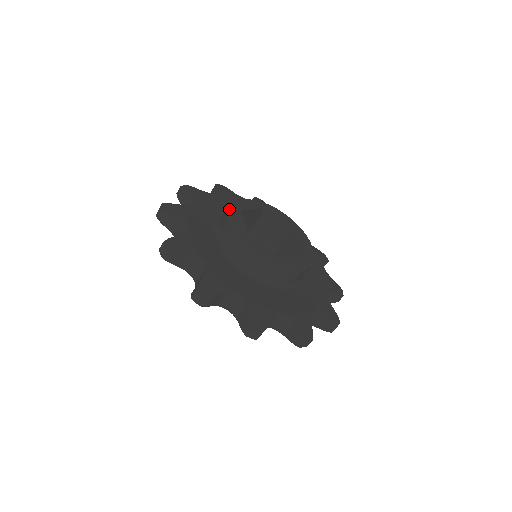
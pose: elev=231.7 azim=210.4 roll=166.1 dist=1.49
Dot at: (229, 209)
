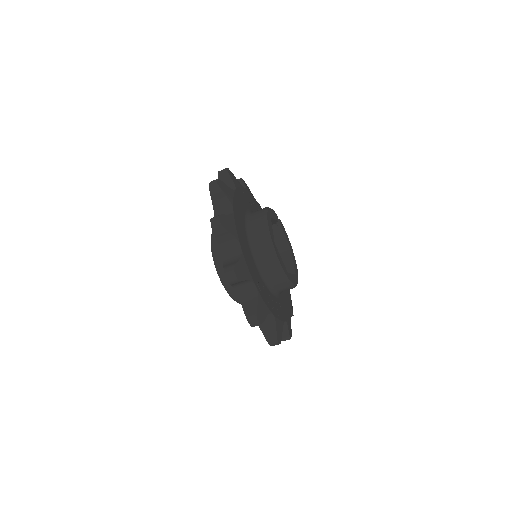
Dot at: (265, 212)
